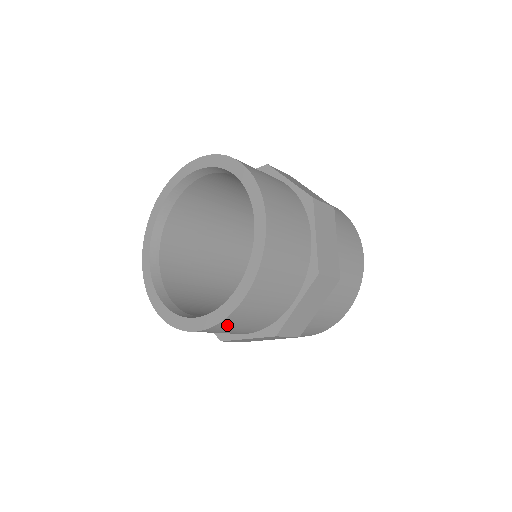
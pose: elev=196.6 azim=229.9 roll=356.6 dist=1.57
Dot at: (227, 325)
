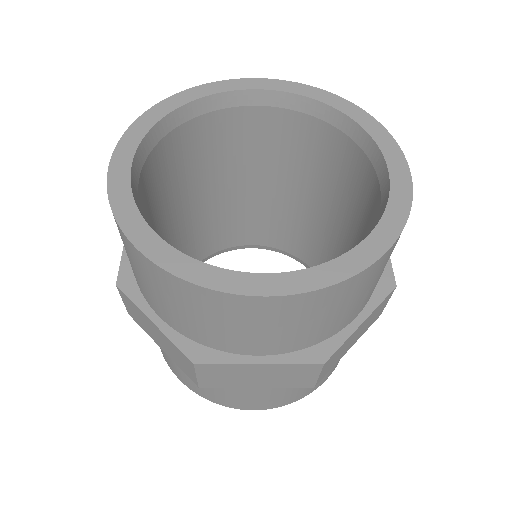
Dot at: (314, 303)
